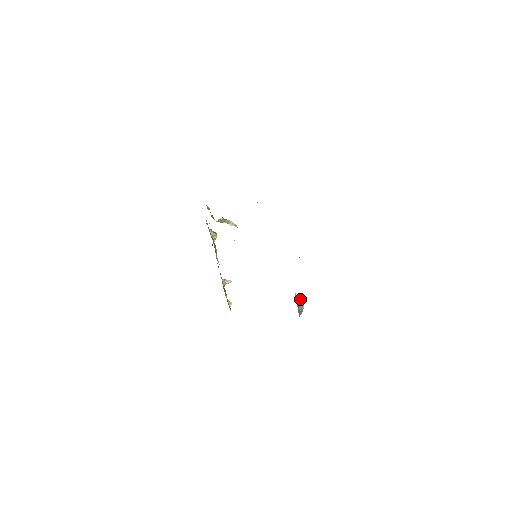
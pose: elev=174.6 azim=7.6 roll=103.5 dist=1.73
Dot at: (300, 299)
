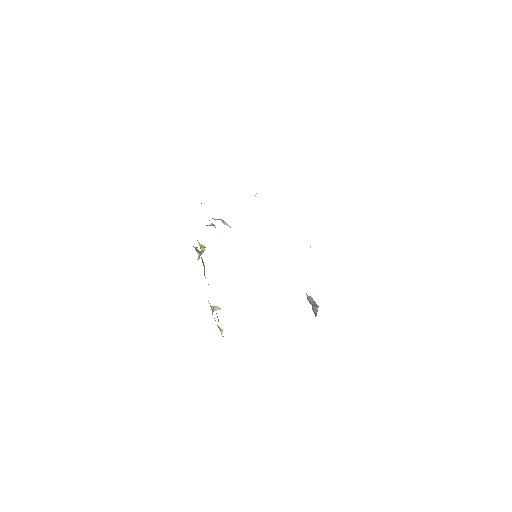
Dot at: (313, 300)
